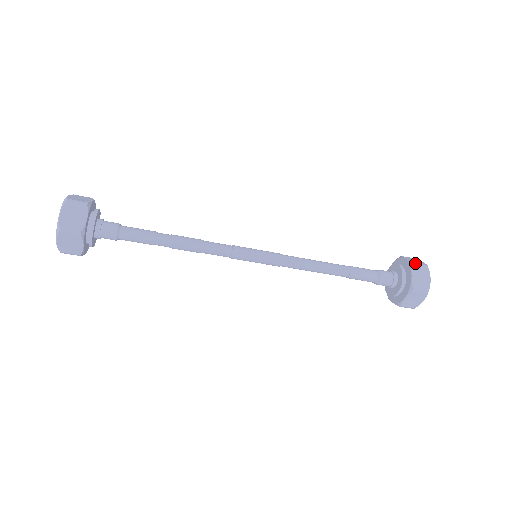
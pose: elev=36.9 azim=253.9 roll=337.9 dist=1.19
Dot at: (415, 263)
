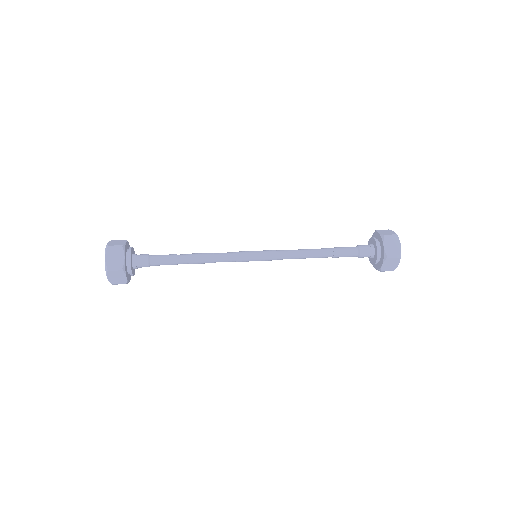
Dot at: (385, 235)
